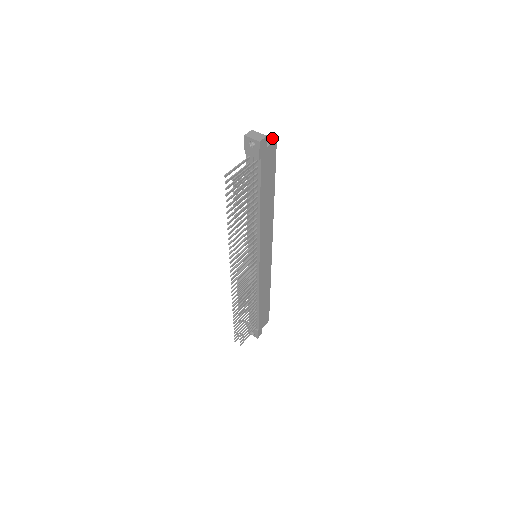
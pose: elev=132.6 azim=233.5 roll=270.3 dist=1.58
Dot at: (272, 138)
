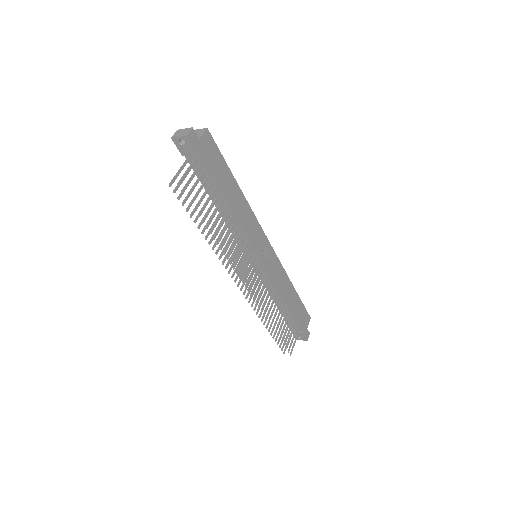
Dot at: (202, 129)
